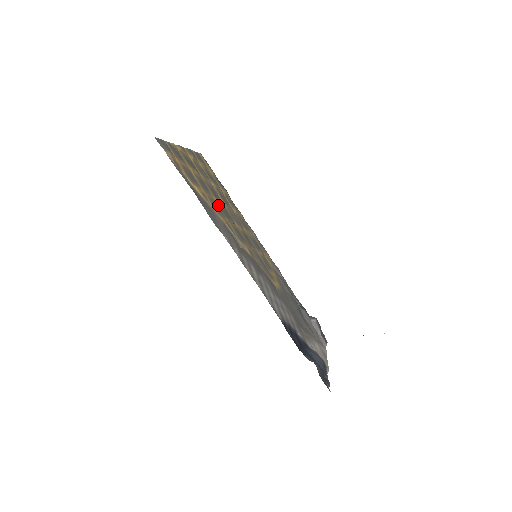
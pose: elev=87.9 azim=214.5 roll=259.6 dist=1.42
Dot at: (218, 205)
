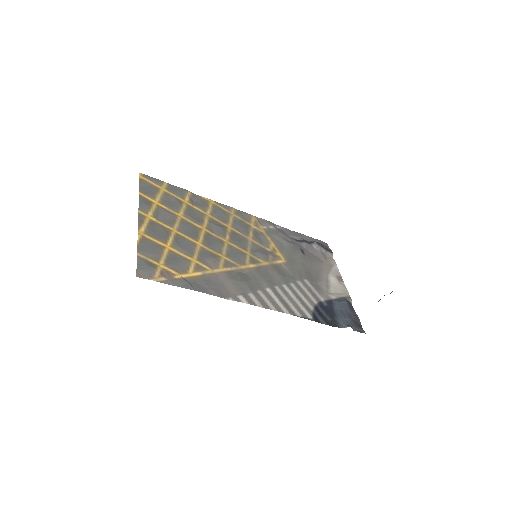
Dot at: (205, 247)
